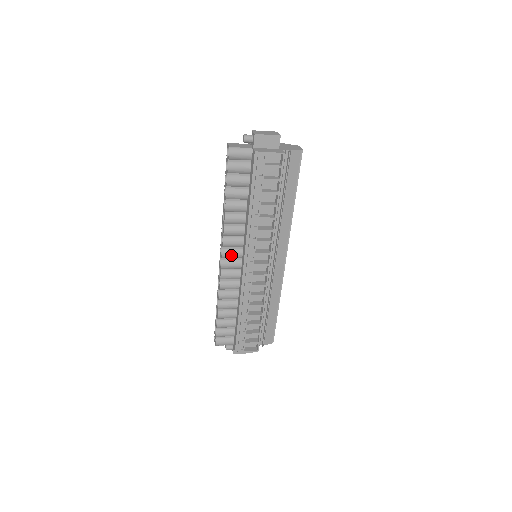
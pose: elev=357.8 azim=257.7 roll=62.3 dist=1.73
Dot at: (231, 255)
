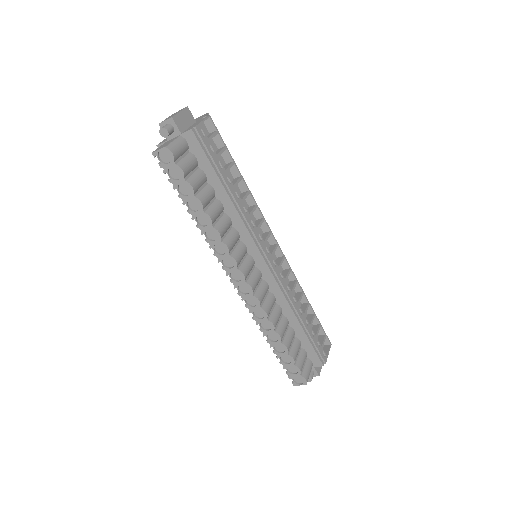
Dot at: (248, 269)
